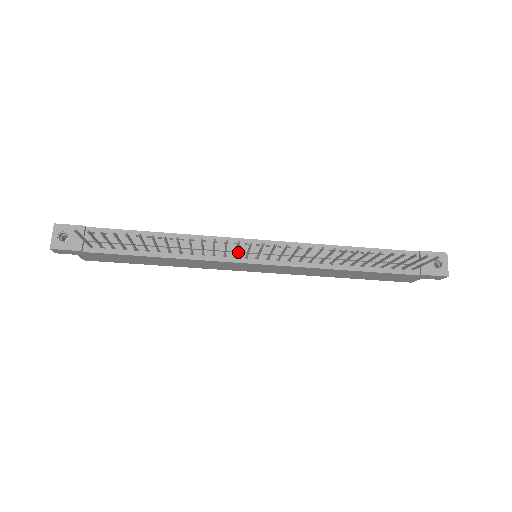
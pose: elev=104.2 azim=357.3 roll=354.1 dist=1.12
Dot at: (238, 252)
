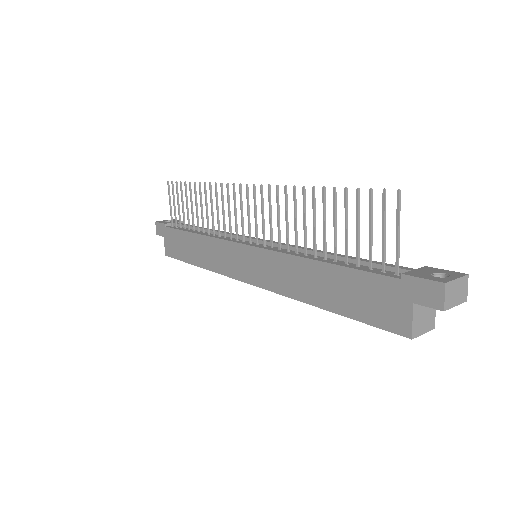
Dot at: occluded
